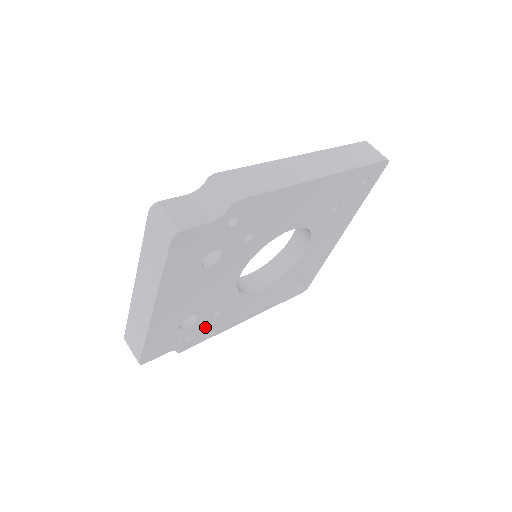
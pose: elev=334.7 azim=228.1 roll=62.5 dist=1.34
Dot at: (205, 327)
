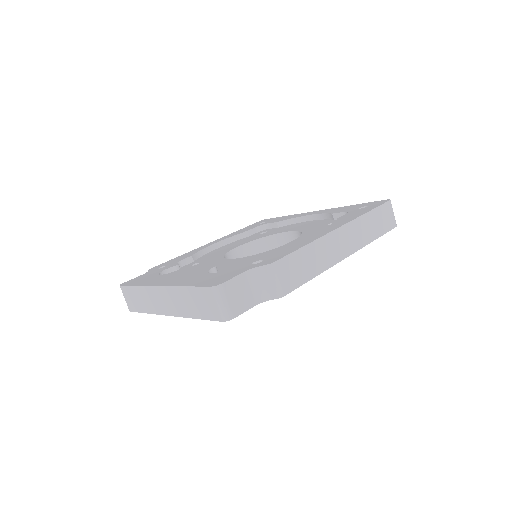
Dot at: occluded
